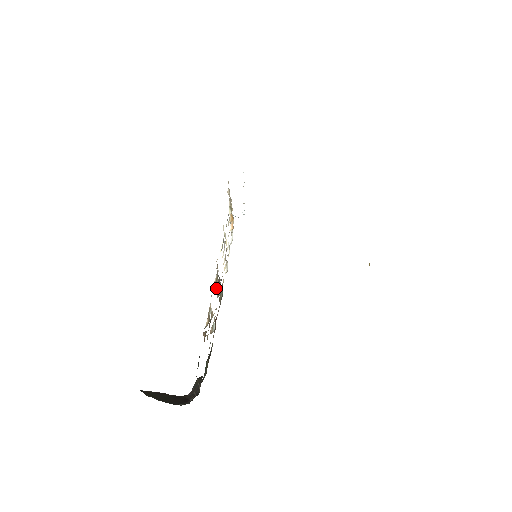
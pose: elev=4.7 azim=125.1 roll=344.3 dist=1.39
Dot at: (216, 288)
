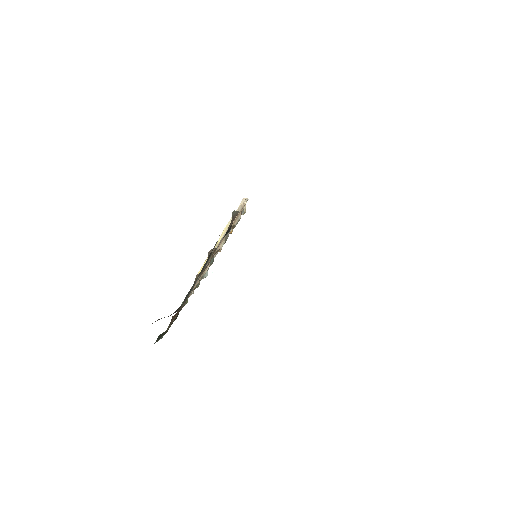
Dot at: occluded
